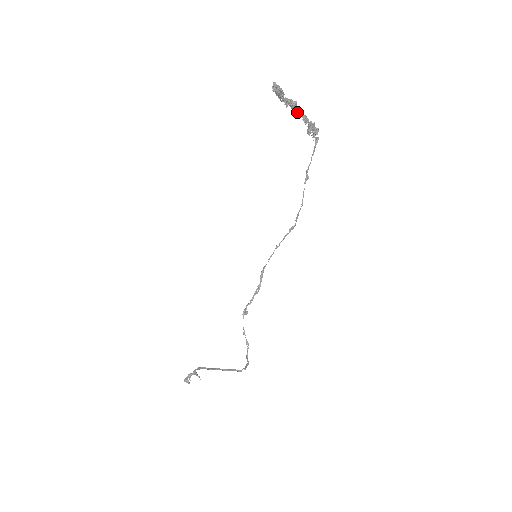
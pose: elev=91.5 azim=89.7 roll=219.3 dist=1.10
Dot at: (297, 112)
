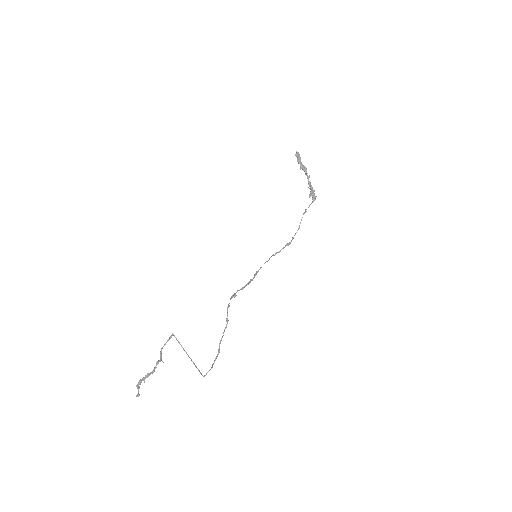
Dot at: (306, 175)
